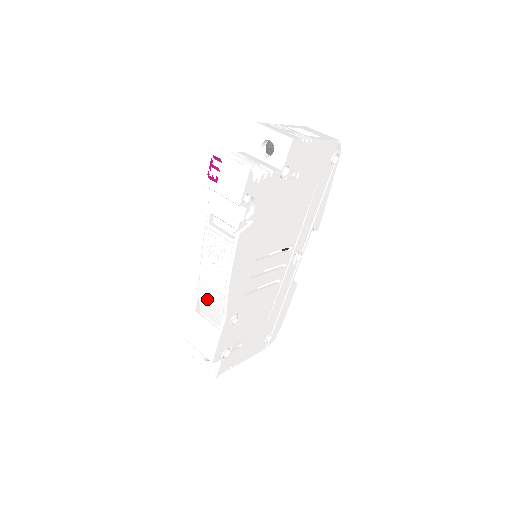
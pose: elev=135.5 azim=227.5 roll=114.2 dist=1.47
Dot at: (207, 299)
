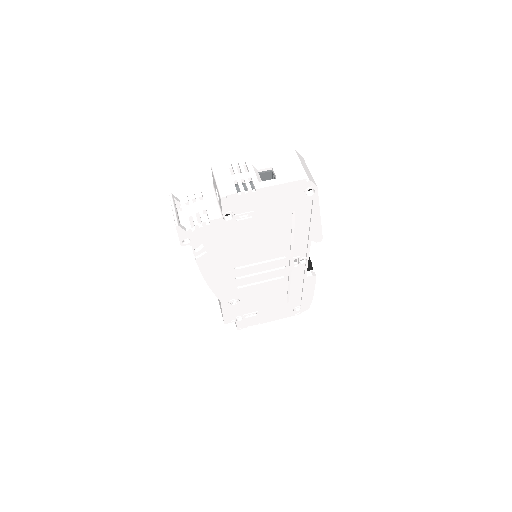
Dot at: occluded
